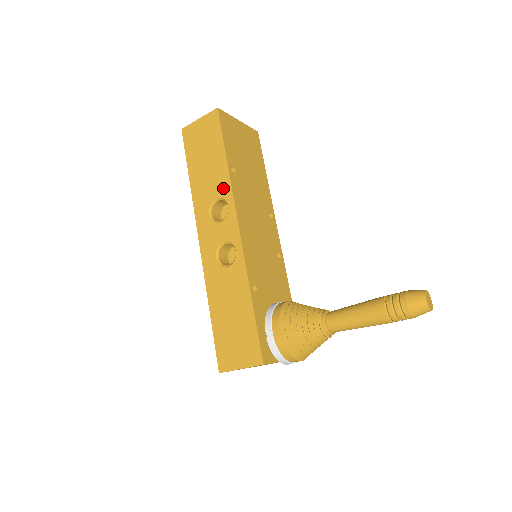
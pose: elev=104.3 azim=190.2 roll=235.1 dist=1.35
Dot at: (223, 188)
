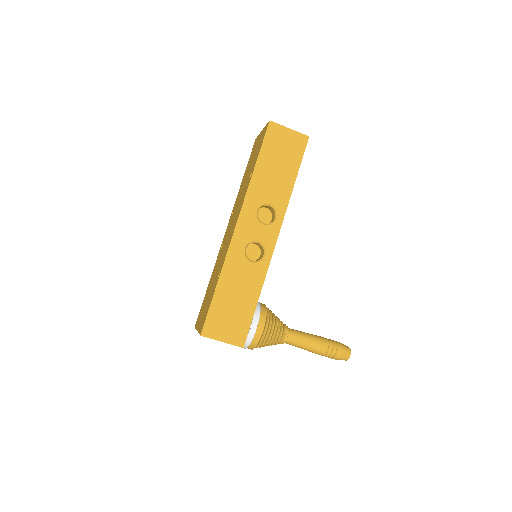
Dot at: (280, 201)
